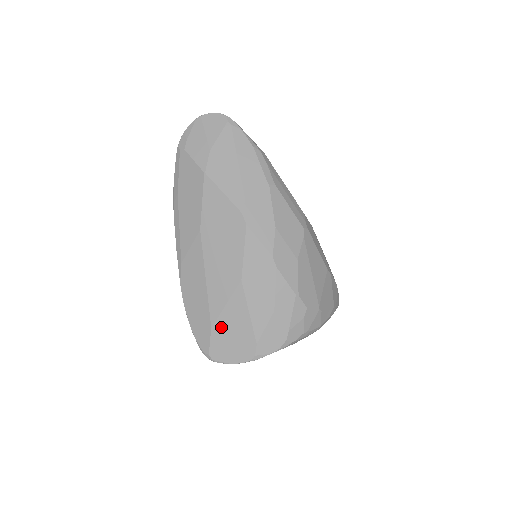
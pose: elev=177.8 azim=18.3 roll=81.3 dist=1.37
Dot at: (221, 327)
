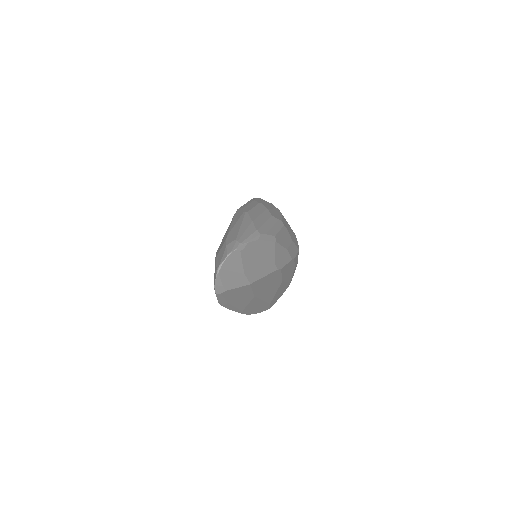
Dot at: occluded
